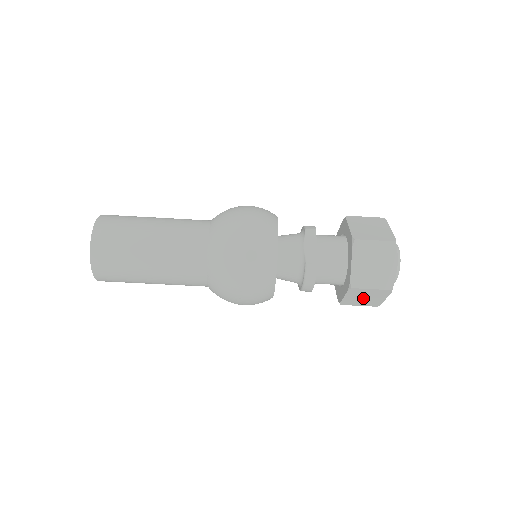
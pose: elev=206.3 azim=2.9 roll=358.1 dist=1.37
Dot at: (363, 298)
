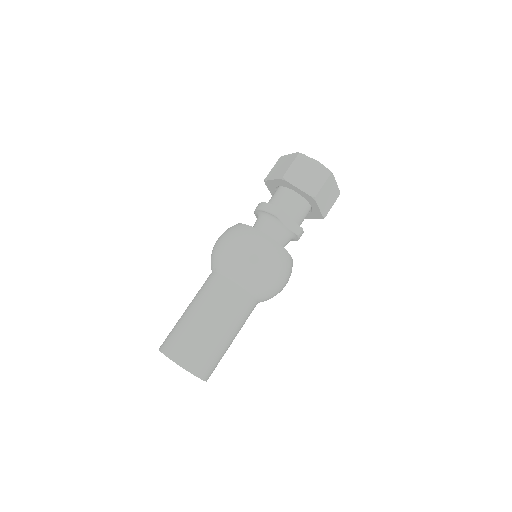
Dot at: occluded
